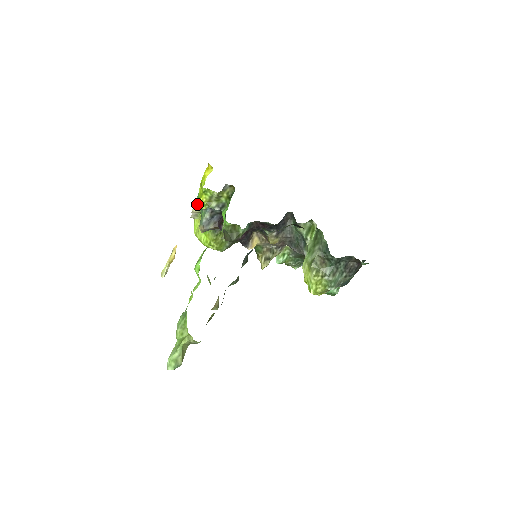
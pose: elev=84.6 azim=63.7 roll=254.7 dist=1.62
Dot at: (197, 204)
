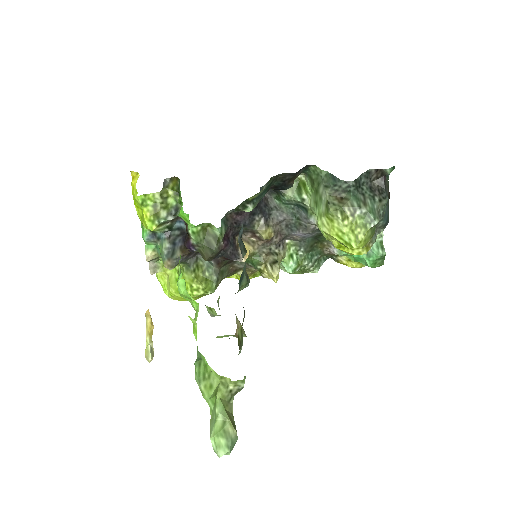
Dot at: (146, 239)
